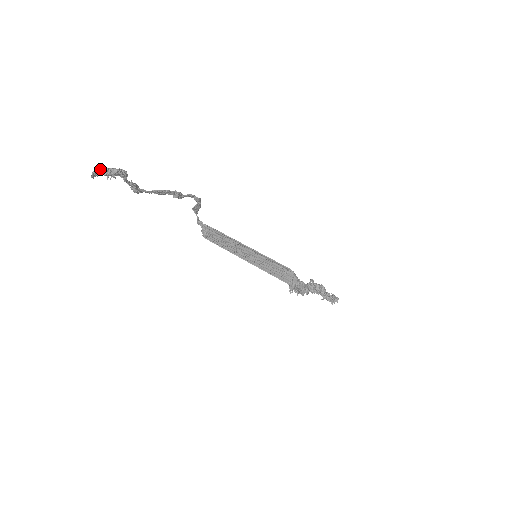
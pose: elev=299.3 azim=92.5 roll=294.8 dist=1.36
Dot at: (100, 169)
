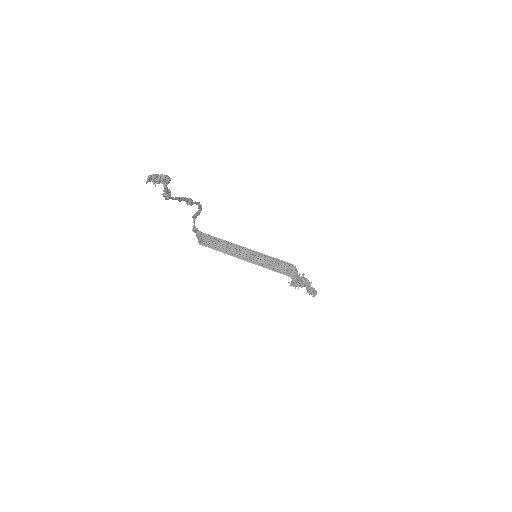
Dot at: (152, 175)
